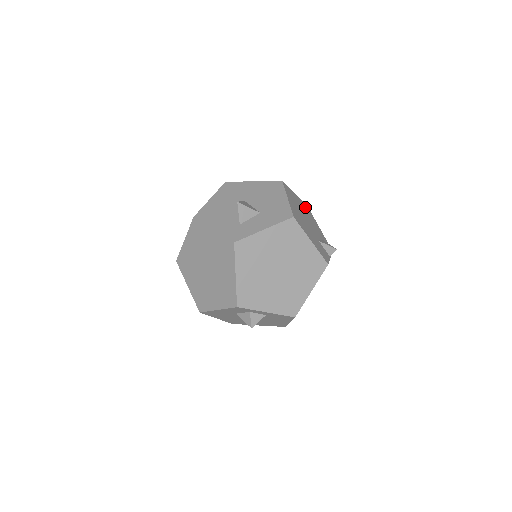
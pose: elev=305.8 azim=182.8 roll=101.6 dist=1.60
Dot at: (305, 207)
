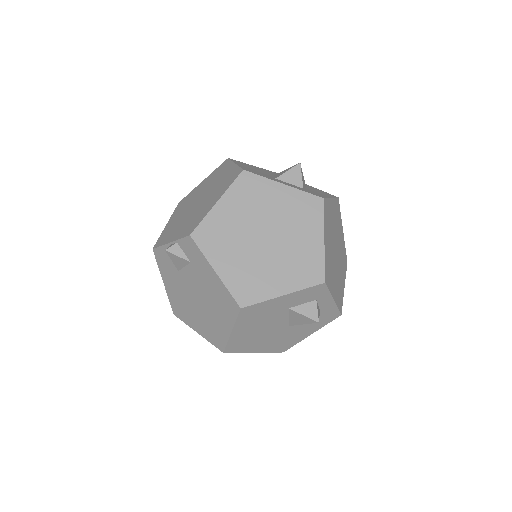
Dot at: occluded
